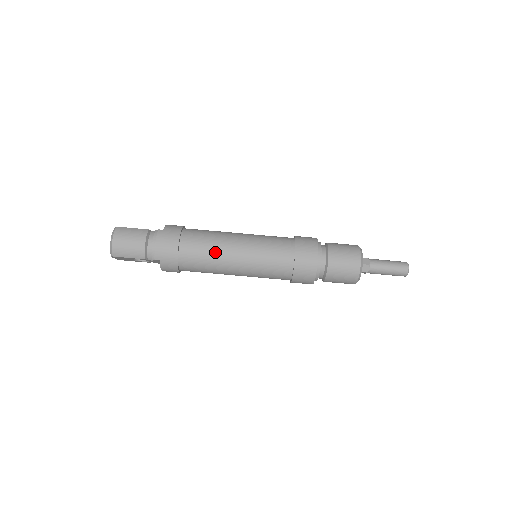
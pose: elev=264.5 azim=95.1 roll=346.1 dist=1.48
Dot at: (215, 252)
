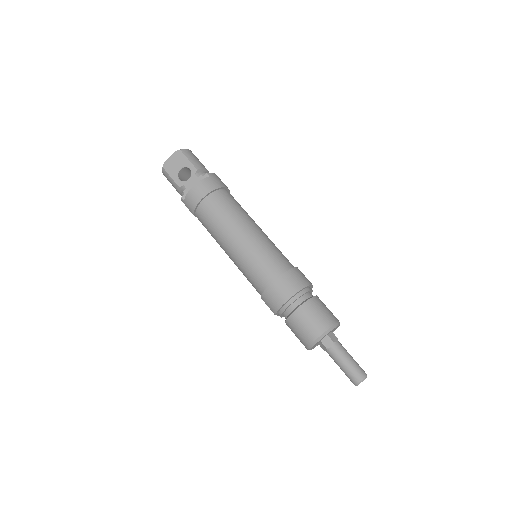
Dot at: (246, 213)
